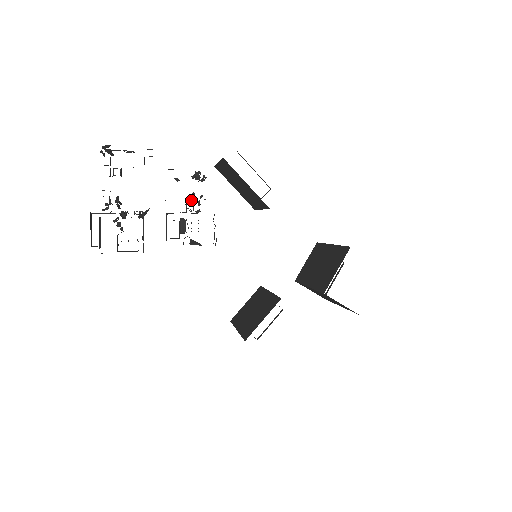
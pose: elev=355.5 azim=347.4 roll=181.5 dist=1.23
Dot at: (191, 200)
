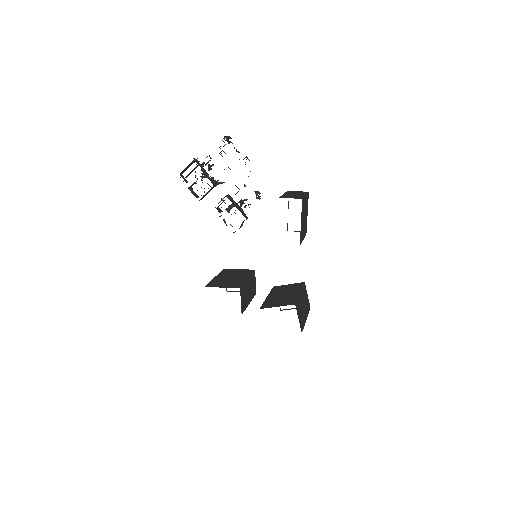
Dot at: occluded
